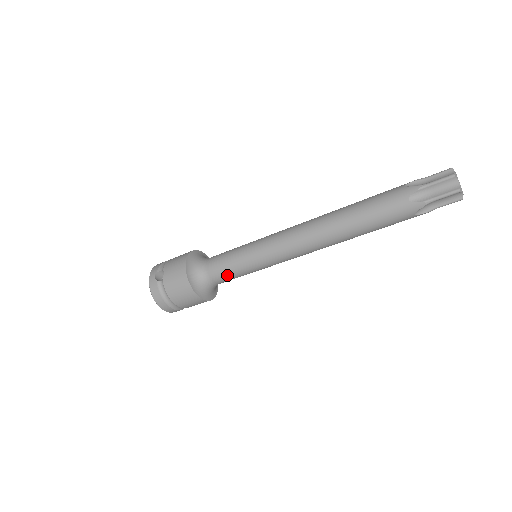
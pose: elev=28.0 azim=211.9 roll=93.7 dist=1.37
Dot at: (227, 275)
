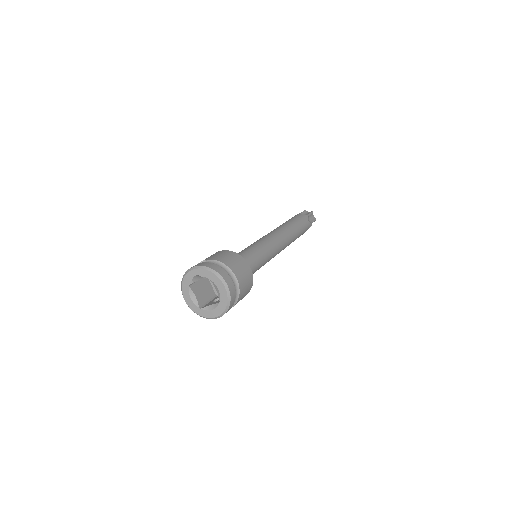
Dot at: (252, 257)
